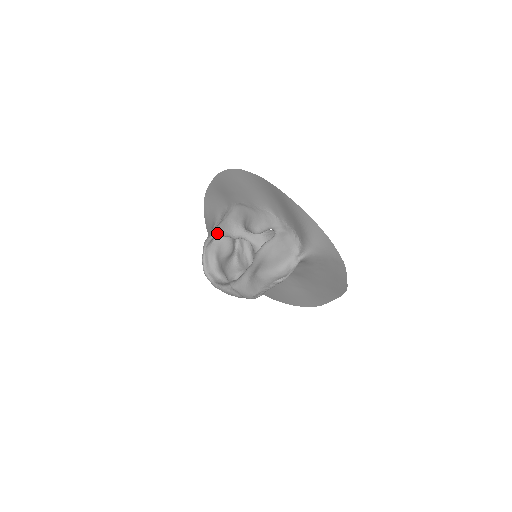
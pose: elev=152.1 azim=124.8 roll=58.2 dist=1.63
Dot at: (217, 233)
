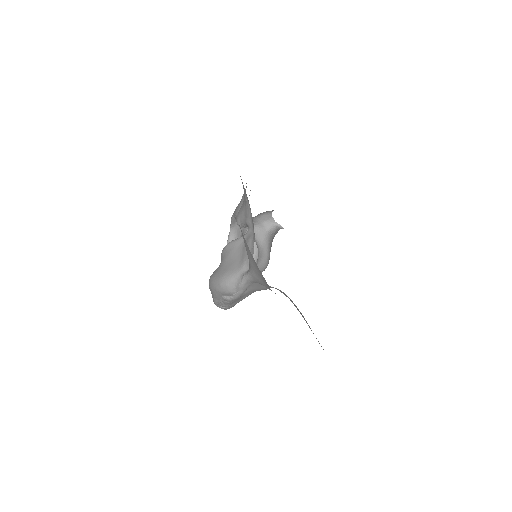
Dot at: (234, 213)
